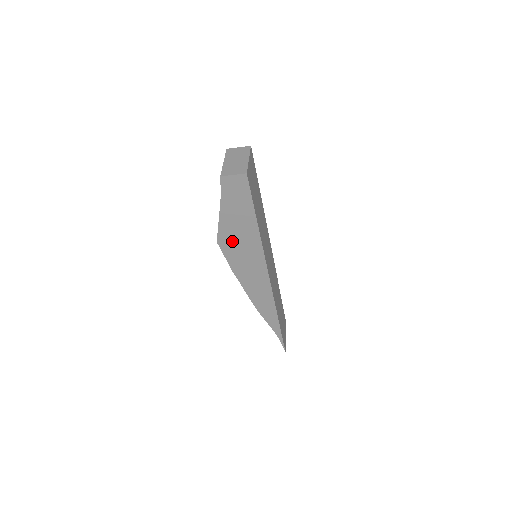
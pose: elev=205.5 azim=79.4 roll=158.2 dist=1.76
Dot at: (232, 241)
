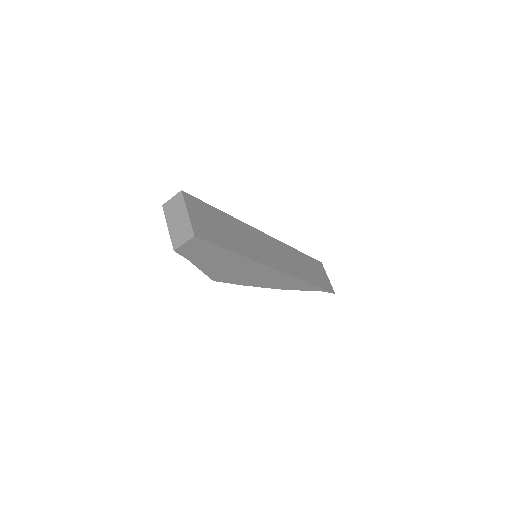
Dot at: (225, 273)
